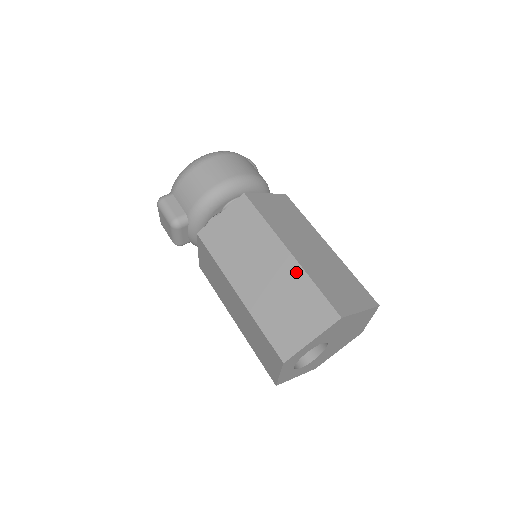
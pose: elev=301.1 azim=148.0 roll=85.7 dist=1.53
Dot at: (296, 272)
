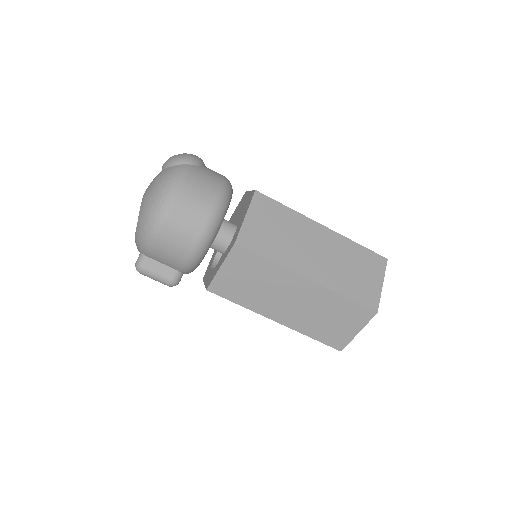
Dot at: (324, 294)
